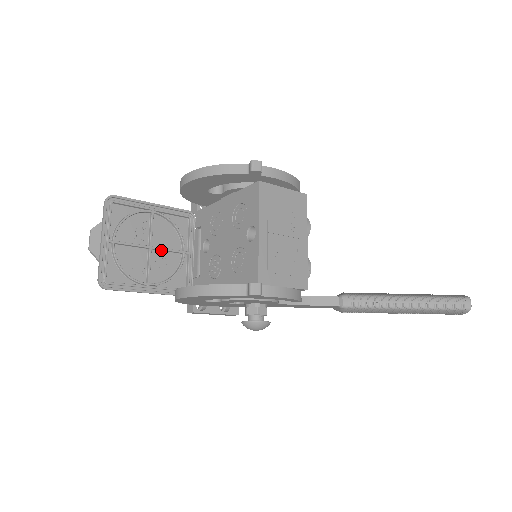
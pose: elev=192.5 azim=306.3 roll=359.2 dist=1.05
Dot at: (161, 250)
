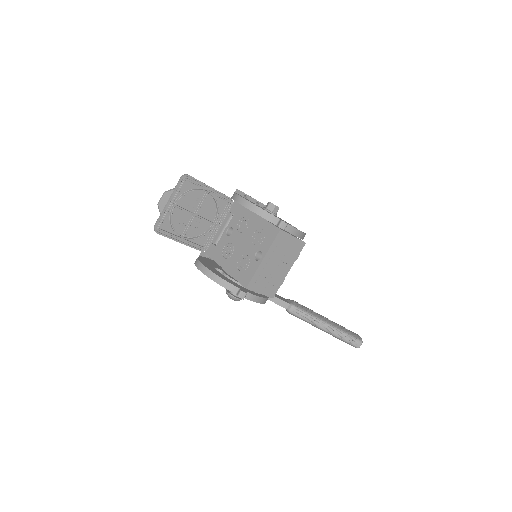
Dot at: (201, 218)
